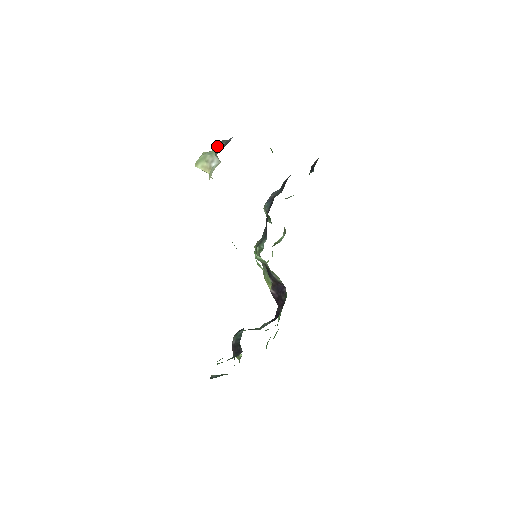
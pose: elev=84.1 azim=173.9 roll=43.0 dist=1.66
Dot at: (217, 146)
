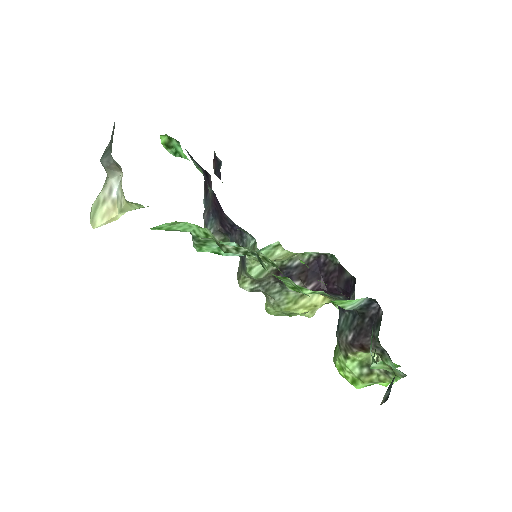
Dot at: (103, 155)
